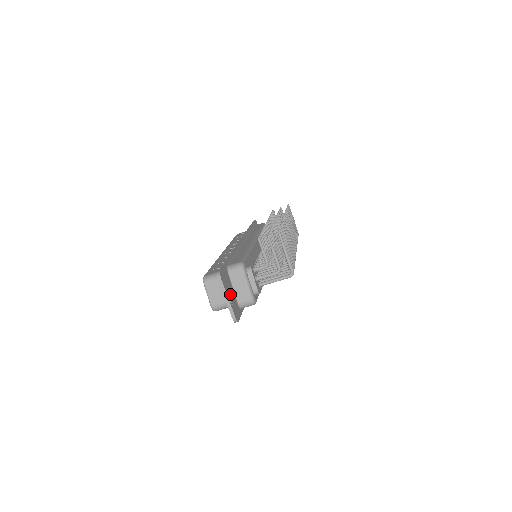
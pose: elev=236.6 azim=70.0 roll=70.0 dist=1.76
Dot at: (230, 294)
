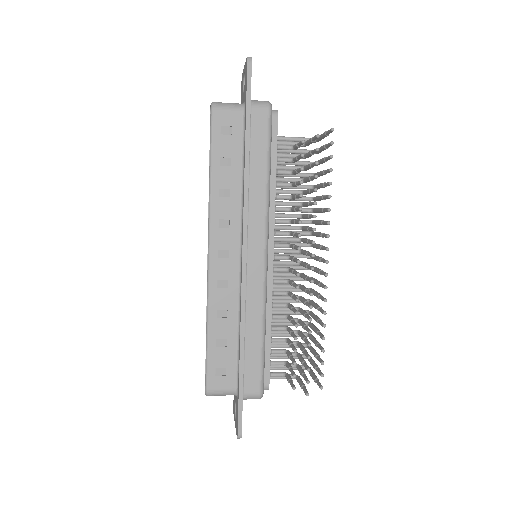
Dot at: occluded
